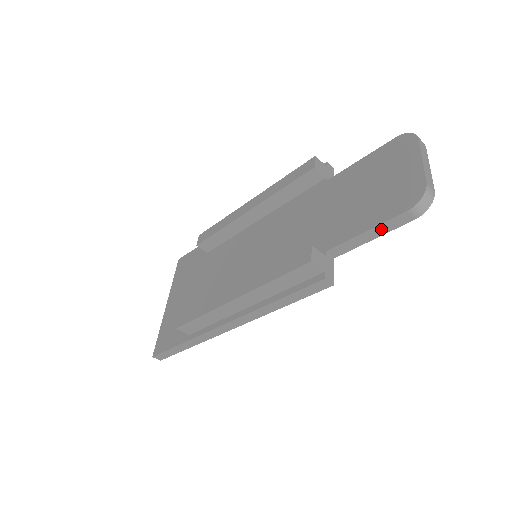
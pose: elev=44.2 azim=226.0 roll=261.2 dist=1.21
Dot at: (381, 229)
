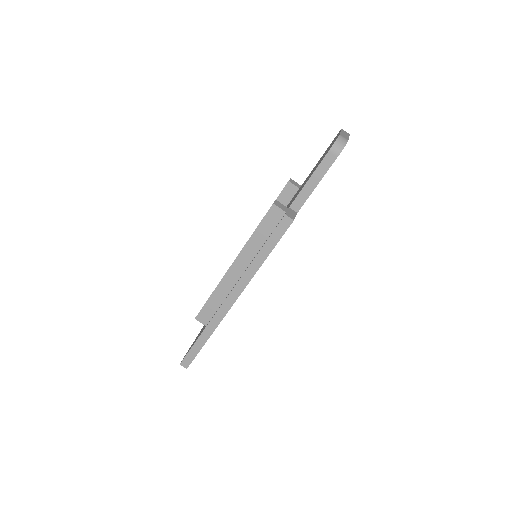
Dot at: (319, 173)
